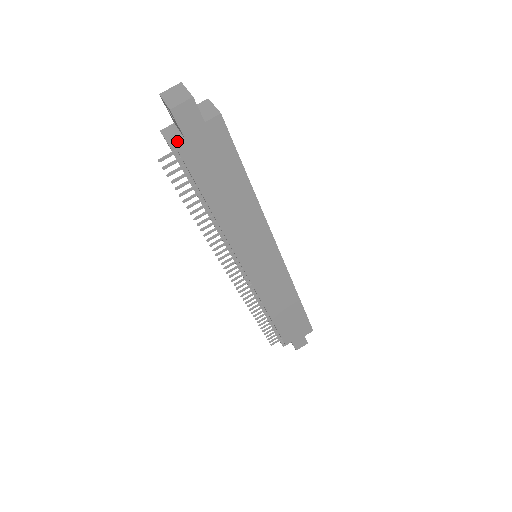
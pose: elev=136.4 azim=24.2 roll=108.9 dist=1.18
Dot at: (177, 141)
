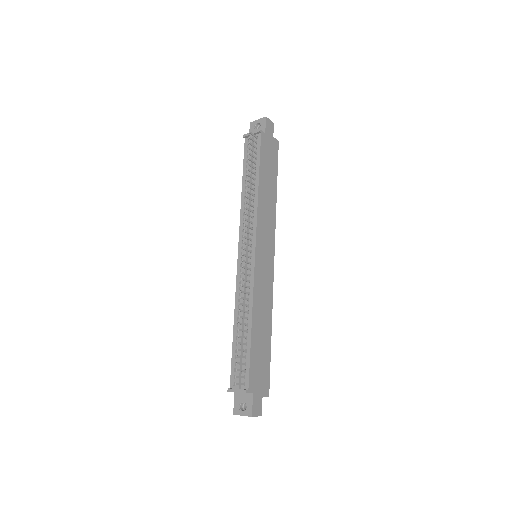
Dot at: (261, 132)
